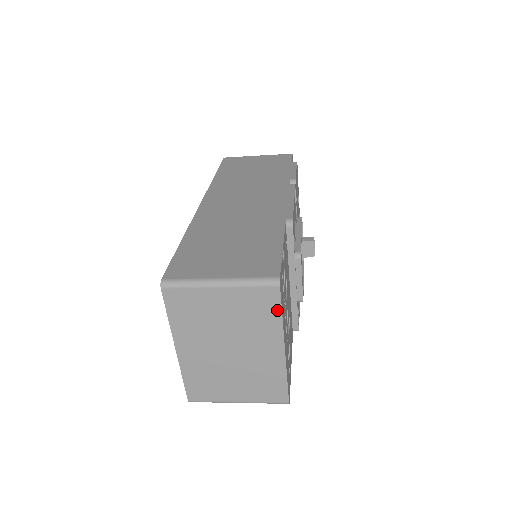
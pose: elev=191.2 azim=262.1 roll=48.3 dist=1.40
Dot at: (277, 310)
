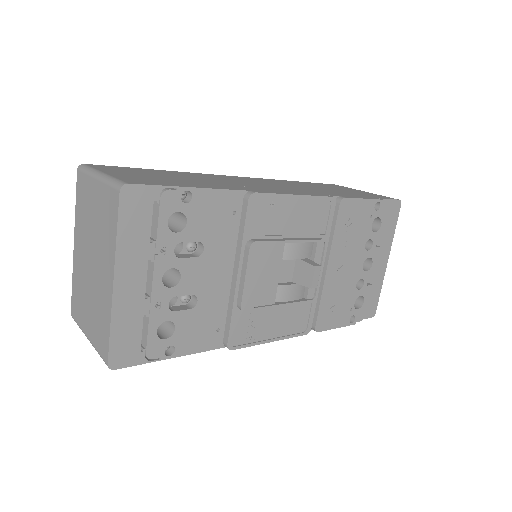
Dot at: (115, 223)
